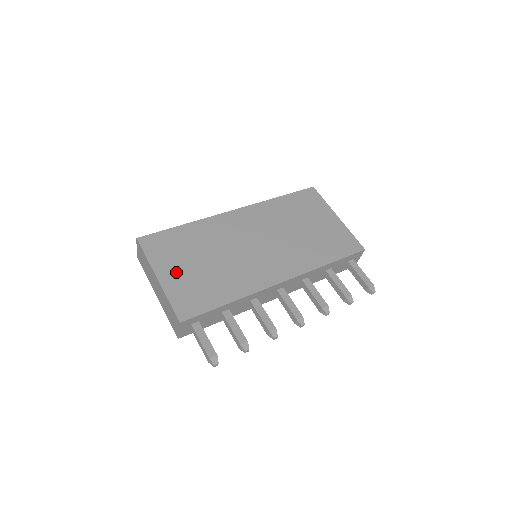
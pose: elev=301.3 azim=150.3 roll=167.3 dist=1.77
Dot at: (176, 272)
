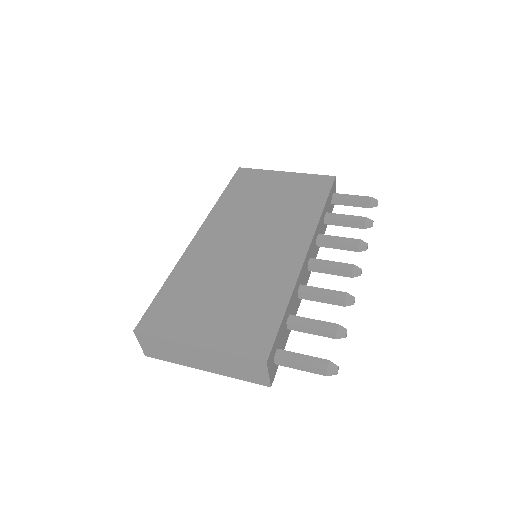
Dot at: (208, 325)
